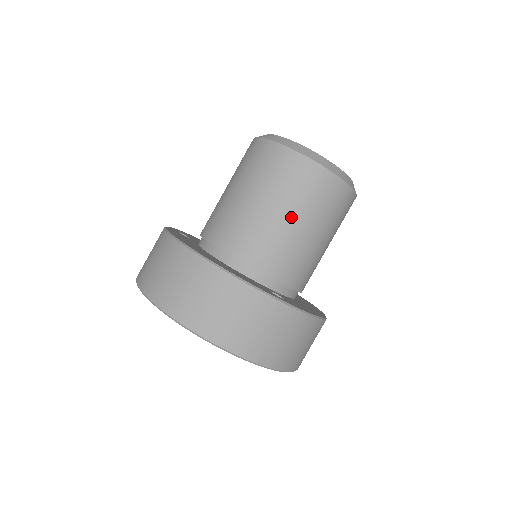
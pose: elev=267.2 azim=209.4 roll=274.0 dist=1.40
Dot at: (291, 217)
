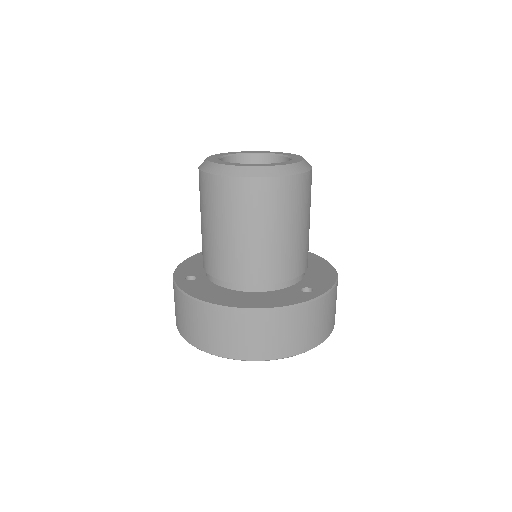
Dot at: (285, 230)
